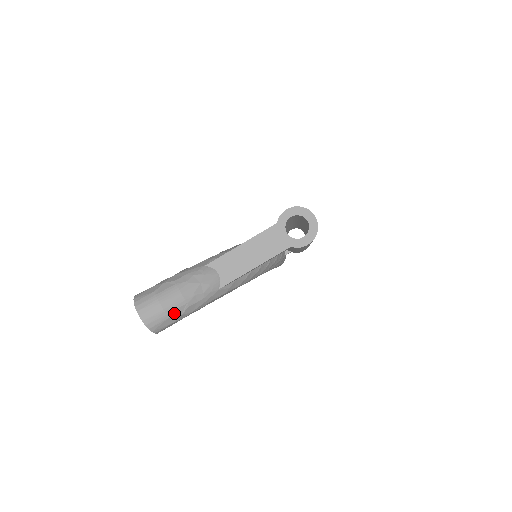
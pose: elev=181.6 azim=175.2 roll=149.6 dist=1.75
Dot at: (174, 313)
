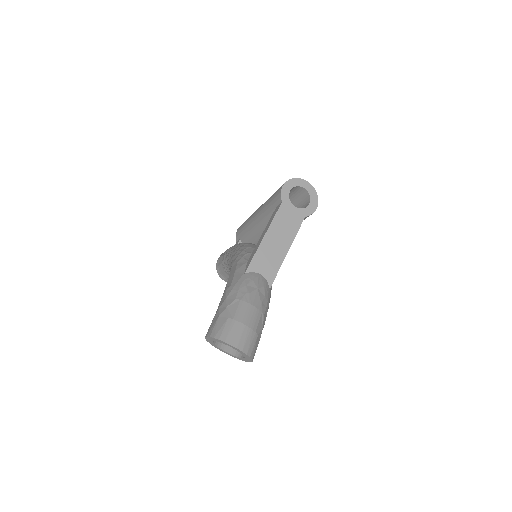
Dot at: (258, 328)
